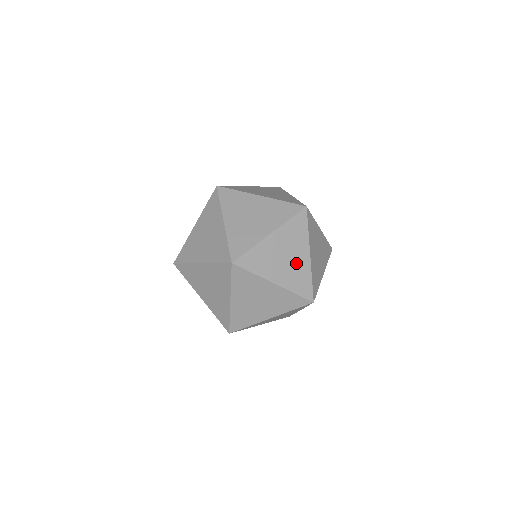
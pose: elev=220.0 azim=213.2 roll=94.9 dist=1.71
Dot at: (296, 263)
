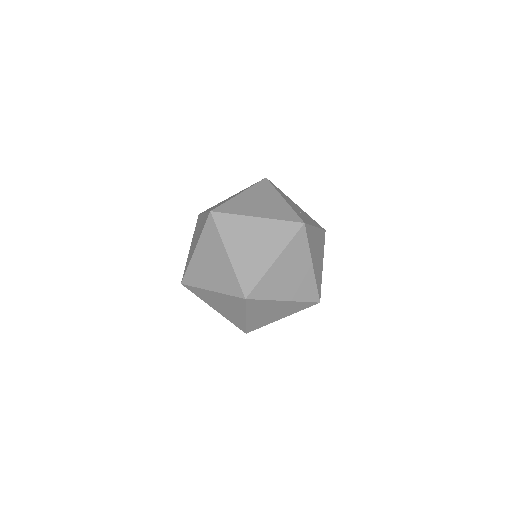
Dot at: (301, 277)
